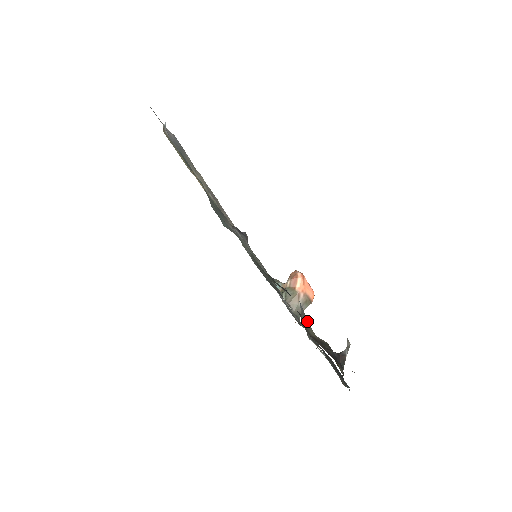
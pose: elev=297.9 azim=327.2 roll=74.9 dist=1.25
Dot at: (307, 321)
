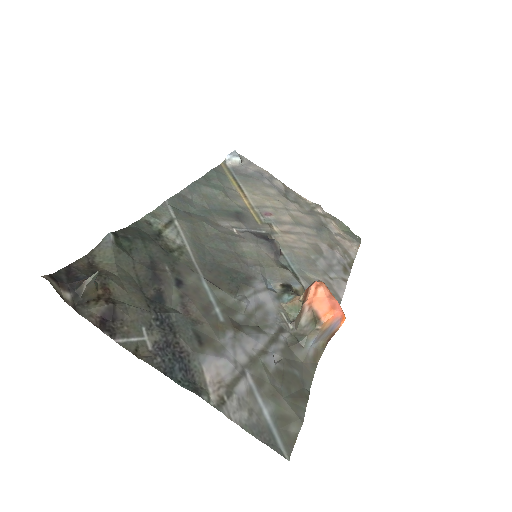
Dot at: (111, 256)
